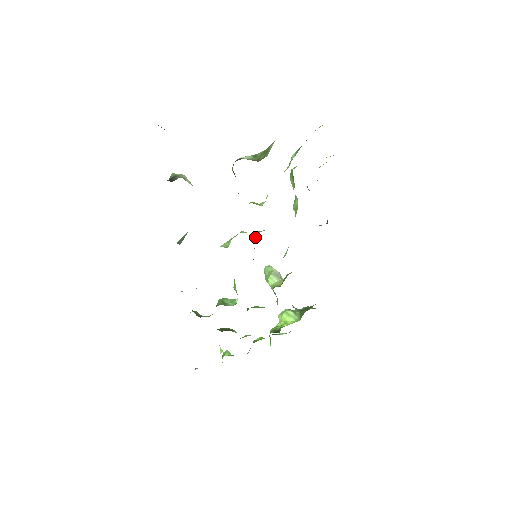
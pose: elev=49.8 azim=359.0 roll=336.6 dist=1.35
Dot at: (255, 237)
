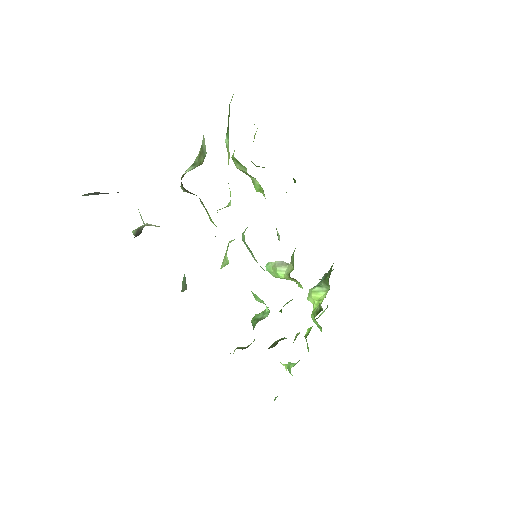
Dot at: (243, 240)
